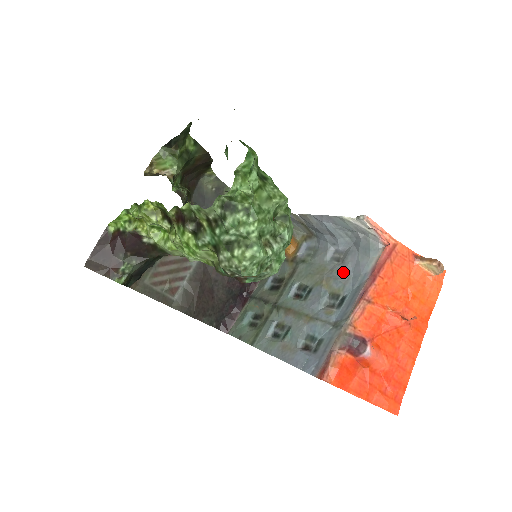
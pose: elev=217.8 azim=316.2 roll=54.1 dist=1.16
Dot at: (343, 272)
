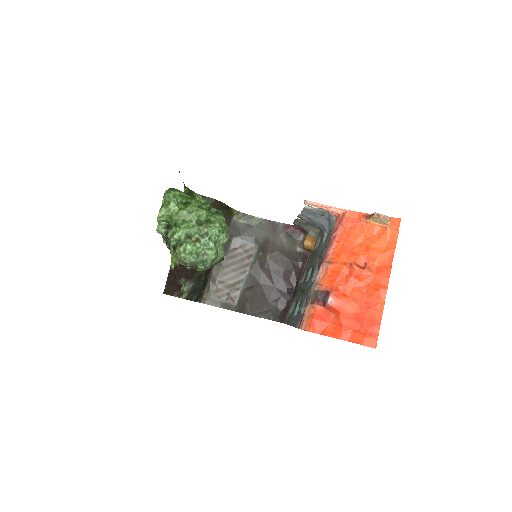
Dot at: (324, 248)
